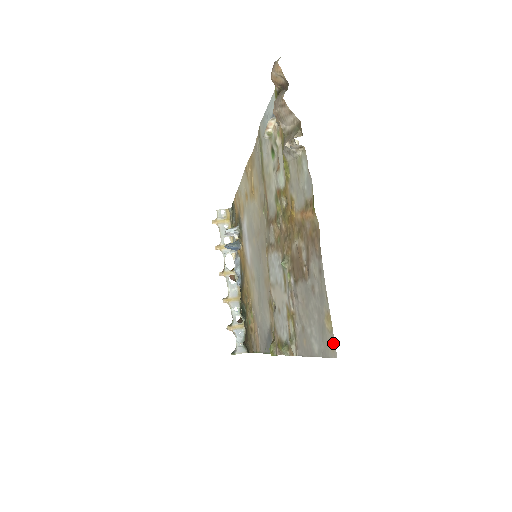
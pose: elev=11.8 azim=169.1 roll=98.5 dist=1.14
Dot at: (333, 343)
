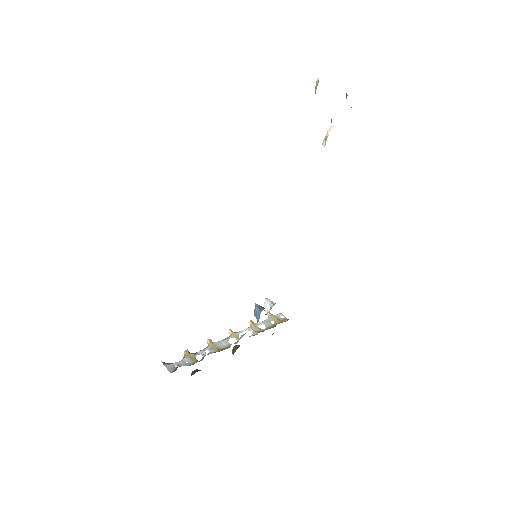
Dot at: occluded
